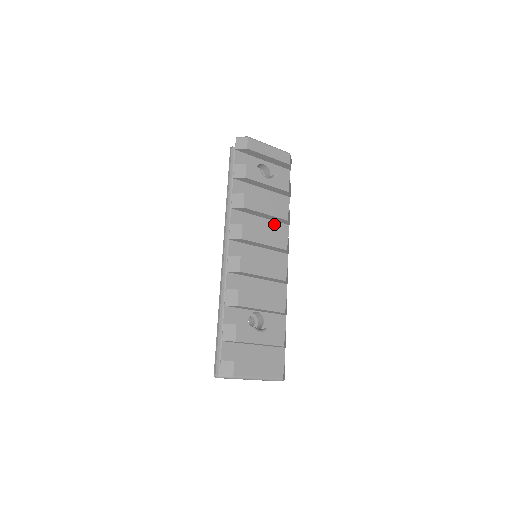
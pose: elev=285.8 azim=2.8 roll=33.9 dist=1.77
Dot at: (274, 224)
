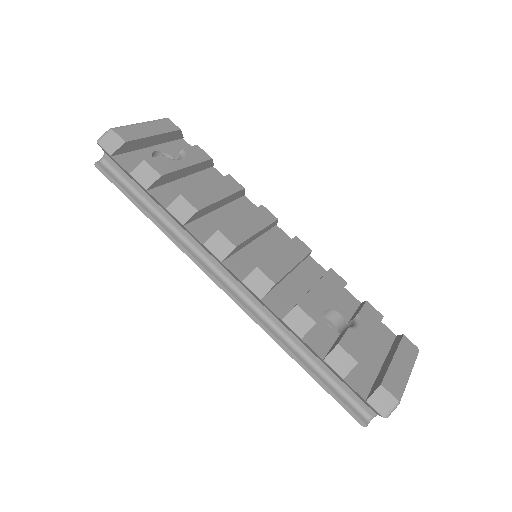
Dot at: (234, 206)
